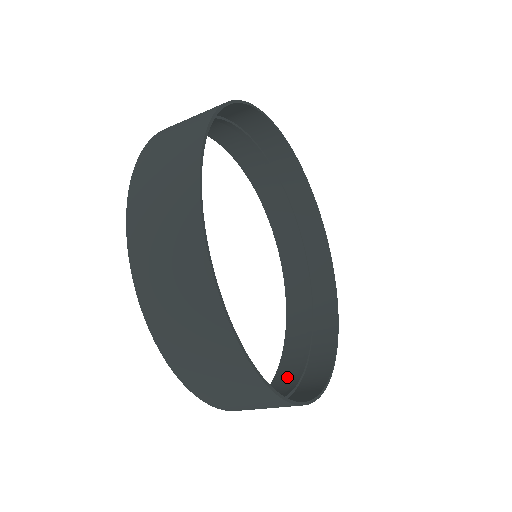
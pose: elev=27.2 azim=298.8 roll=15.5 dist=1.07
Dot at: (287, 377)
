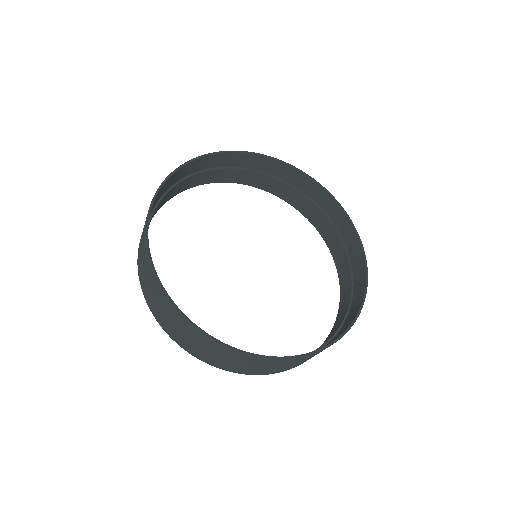
Dot at: occluded
